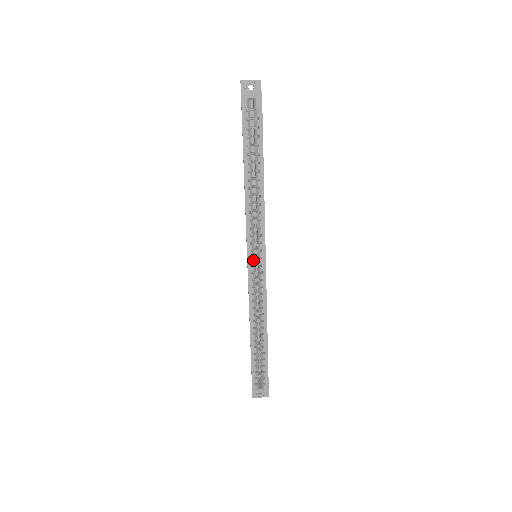
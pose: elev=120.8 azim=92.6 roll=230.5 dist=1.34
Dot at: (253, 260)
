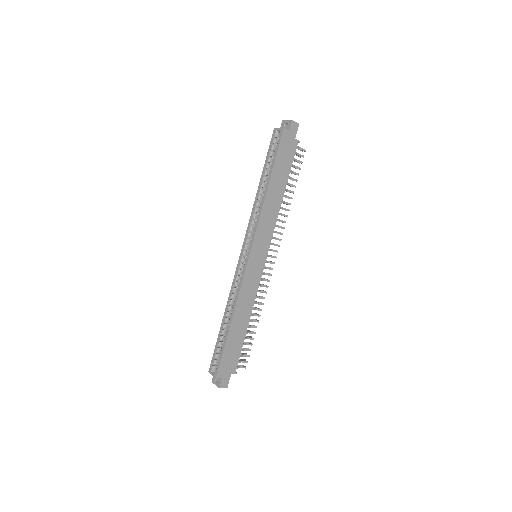
Dot at: (244, 252)
